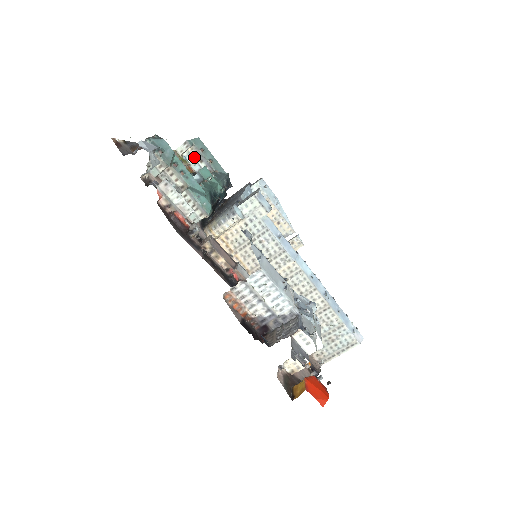
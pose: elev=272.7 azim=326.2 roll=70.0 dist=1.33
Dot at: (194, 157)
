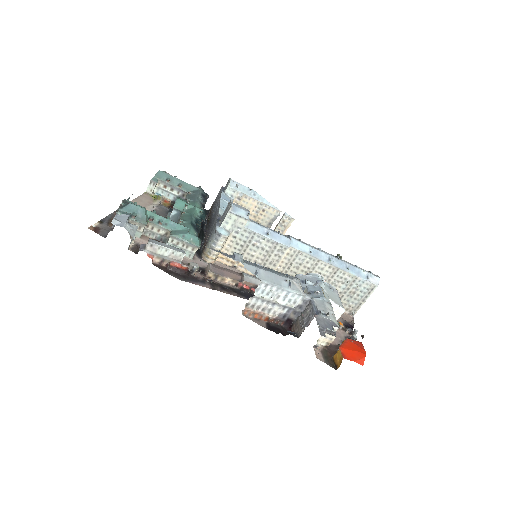
Dot at: (164, 189)
